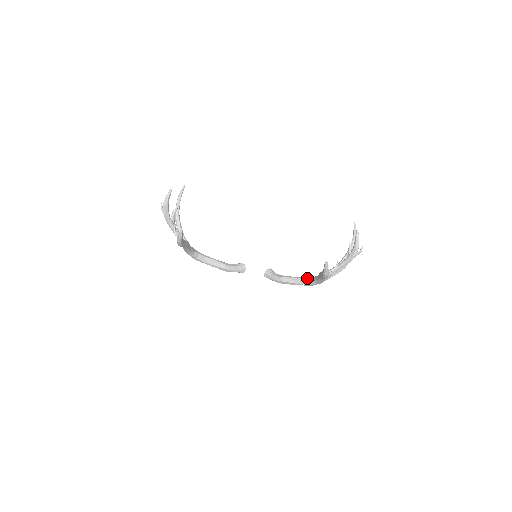
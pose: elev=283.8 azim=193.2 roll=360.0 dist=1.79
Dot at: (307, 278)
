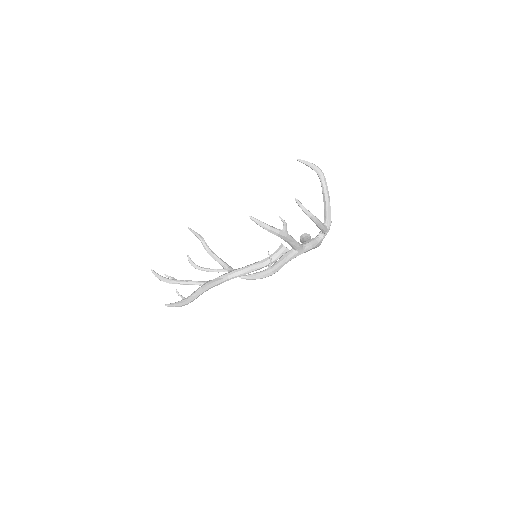
Dot at: occluded
